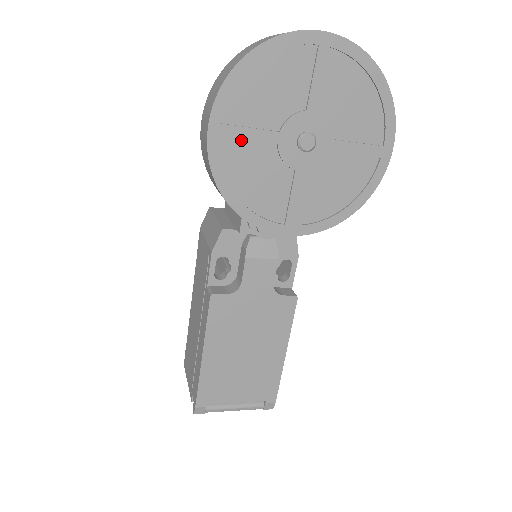
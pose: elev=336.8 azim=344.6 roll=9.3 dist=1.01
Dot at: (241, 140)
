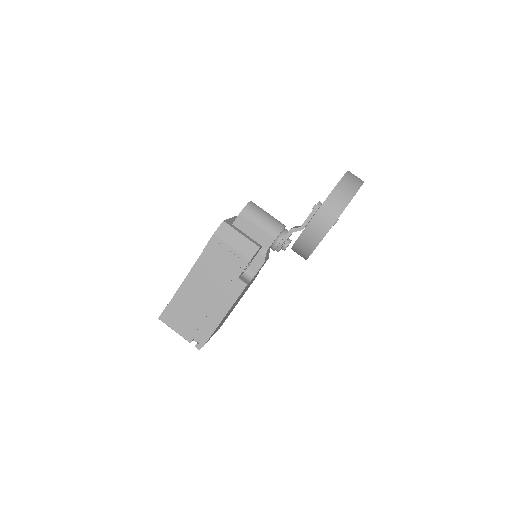
Dot at: occluded
